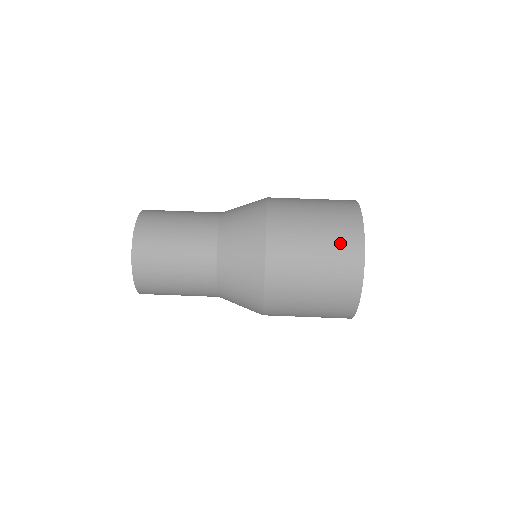
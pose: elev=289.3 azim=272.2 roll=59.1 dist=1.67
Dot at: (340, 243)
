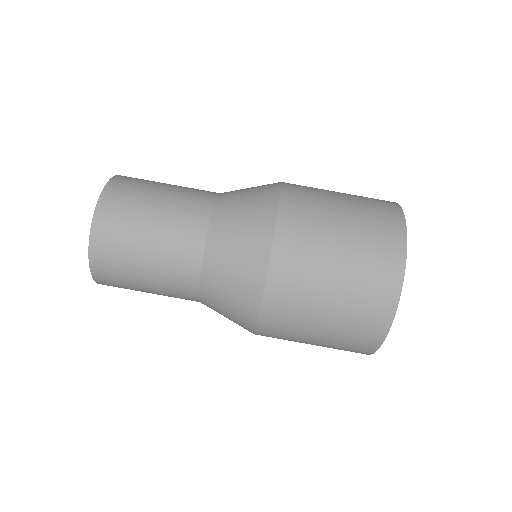
Dot at: (371, 270)
